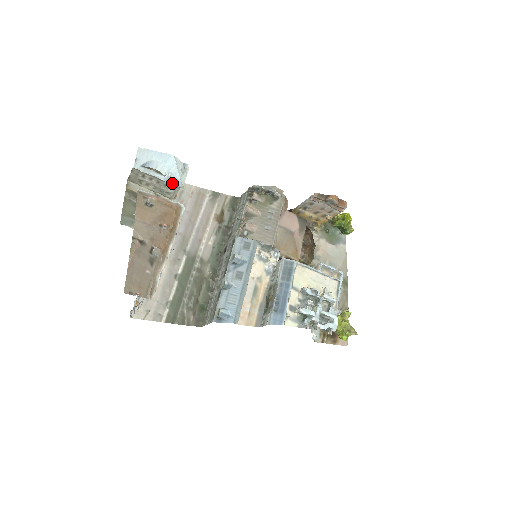
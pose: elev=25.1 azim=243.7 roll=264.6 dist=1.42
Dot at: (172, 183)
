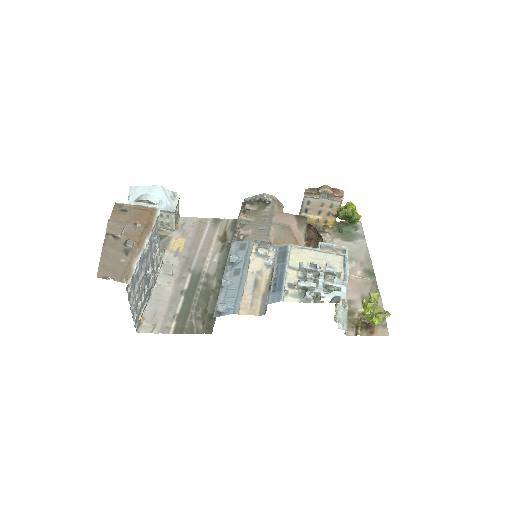
Dot at: (164, 210)
